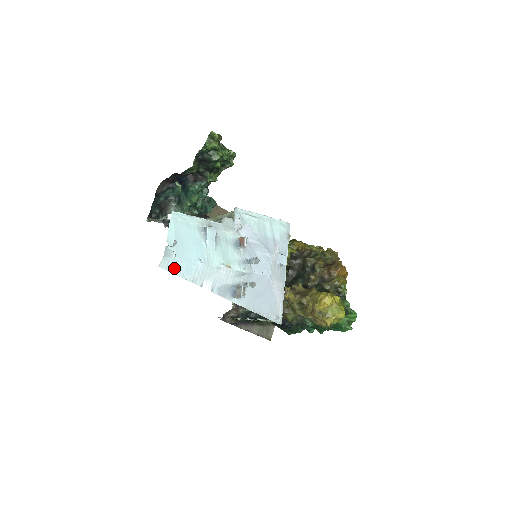
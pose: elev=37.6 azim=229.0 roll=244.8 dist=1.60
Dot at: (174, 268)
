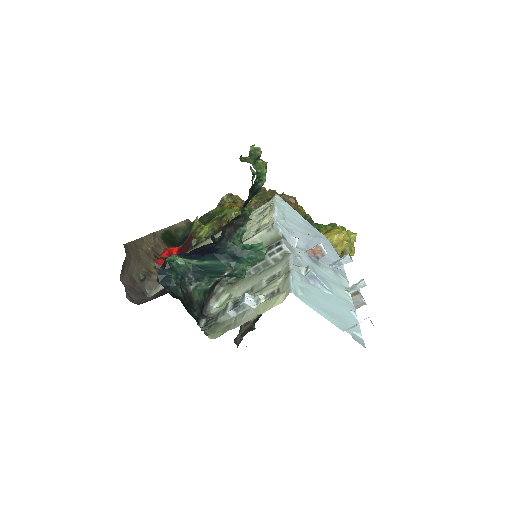
Dot at: occluded
